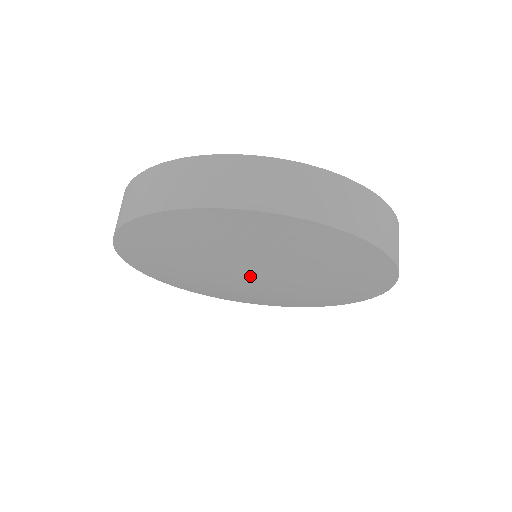
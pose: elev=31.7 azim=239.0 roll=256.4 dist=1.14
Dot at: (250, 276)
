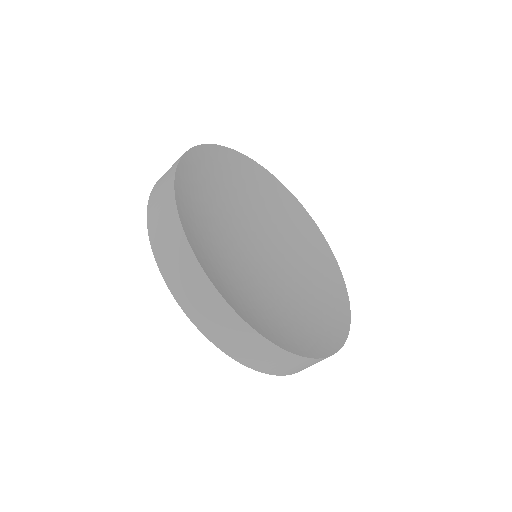
Dot at: occluded
